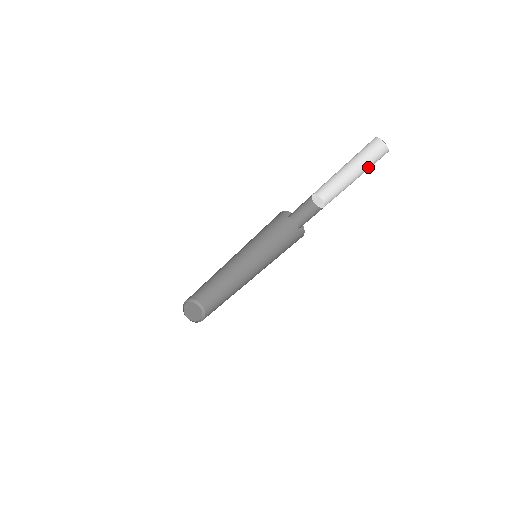
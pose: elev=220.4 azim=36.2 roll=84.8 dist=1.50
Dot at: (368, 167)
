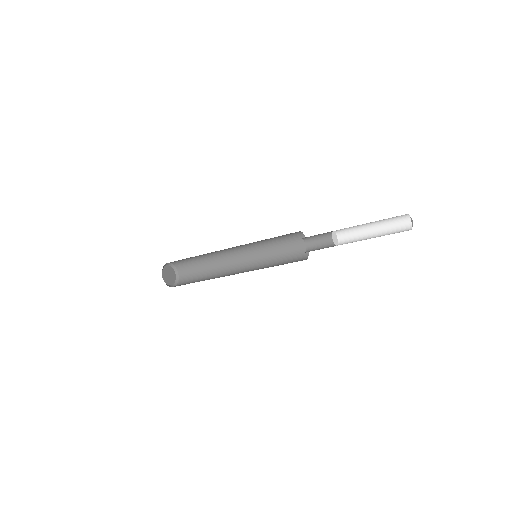
Dot at: (389, 232)
